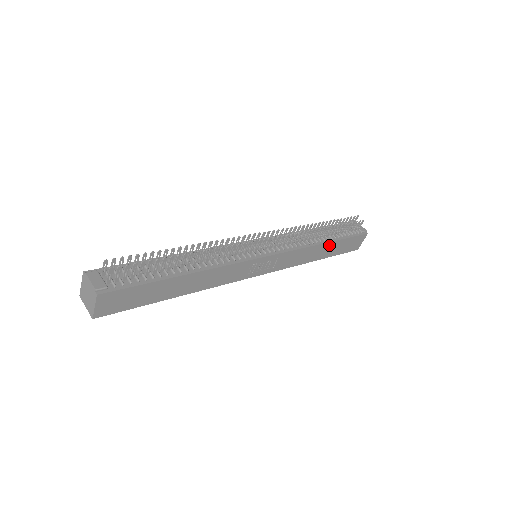
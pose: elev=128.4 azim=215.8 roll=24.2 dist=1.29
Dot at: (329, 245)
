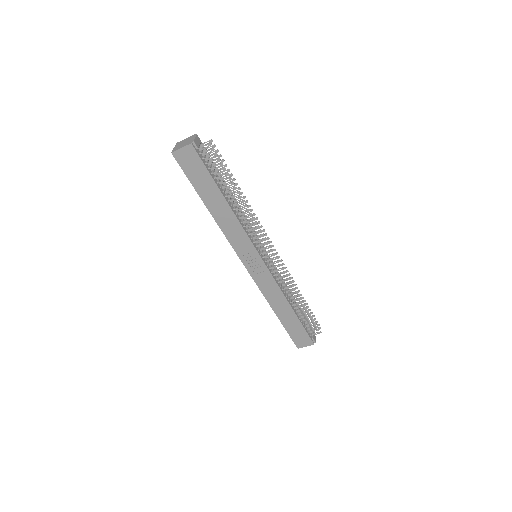
Dot at: (291, 313)
